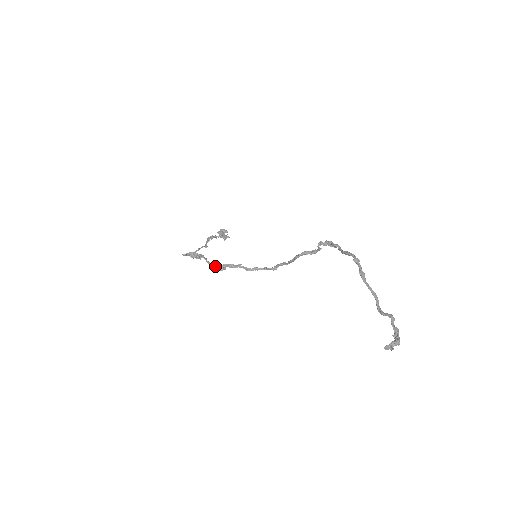
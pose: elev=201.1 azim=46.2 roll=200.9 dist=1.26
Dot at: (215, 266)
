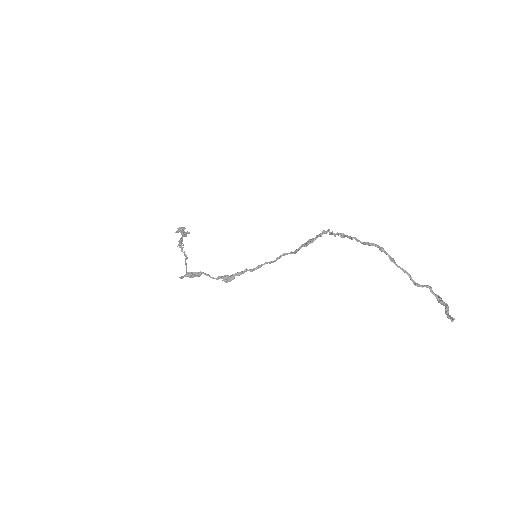
Dot at: (224, 280)
